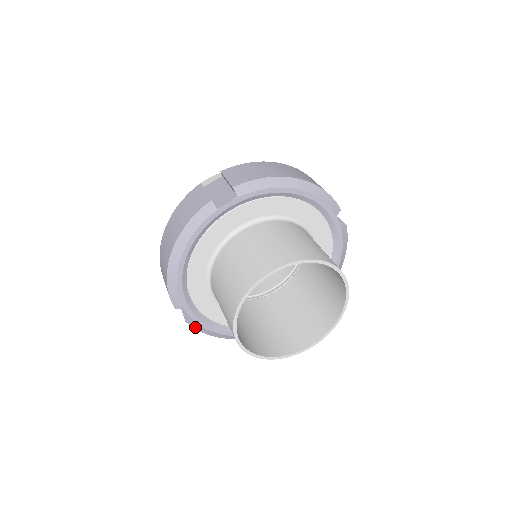
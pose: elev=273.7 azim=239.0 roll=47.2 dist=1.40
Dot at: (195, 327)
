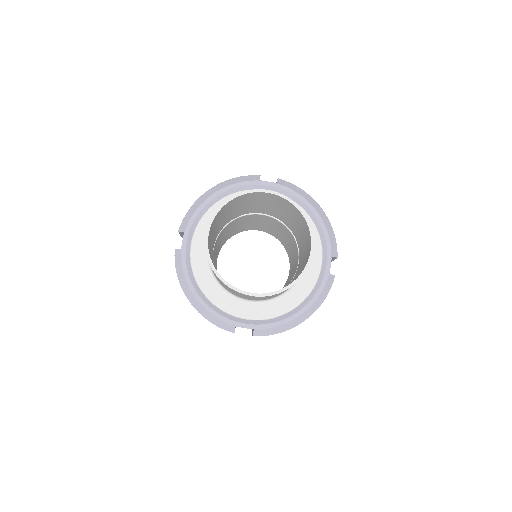
Dot at: (176, 260)
